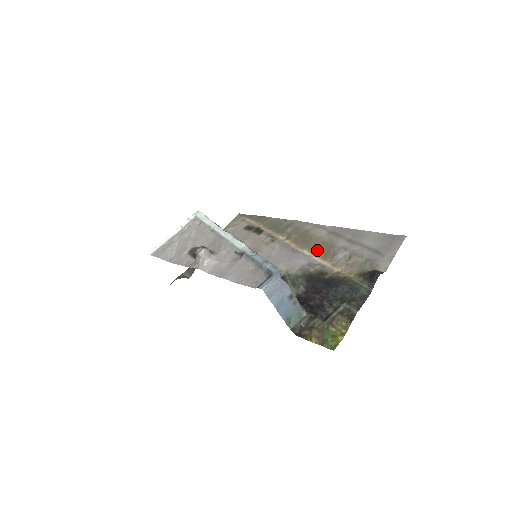
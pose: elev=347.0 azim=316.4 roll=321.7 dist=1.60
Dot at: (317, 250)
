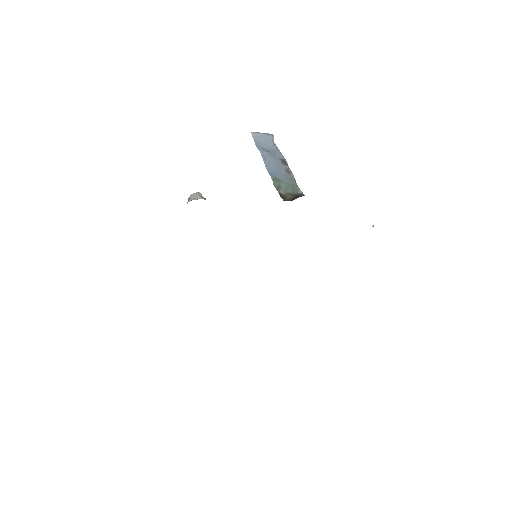
Dot at: occluded
